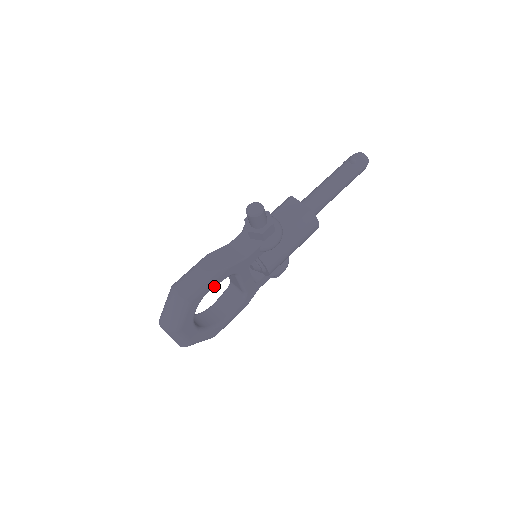
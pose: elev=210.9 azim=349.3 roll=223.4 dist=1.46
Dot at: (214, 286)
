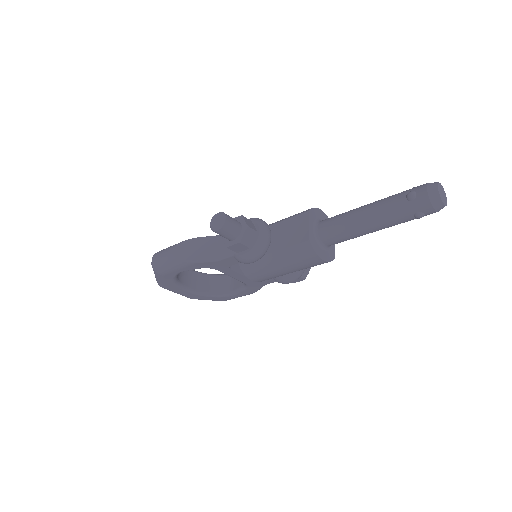
Dot at: occluded
